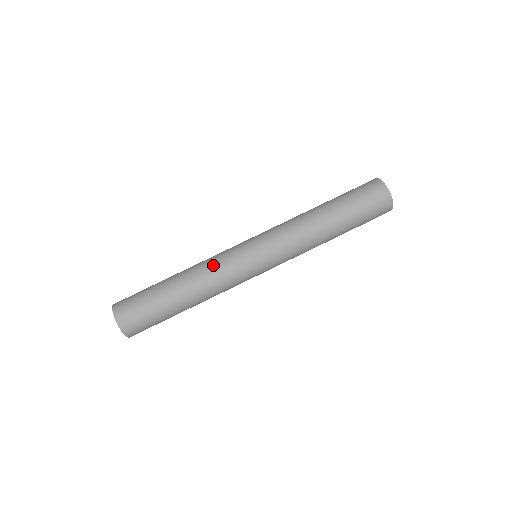
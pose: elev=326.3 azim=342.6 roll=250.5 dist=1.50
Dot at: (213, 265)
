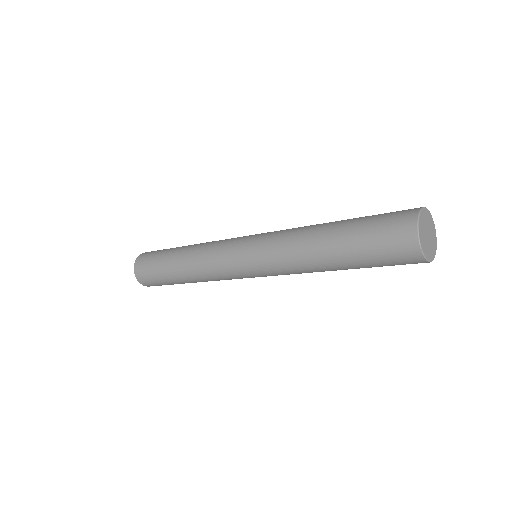
Dot at: (206, 256)
